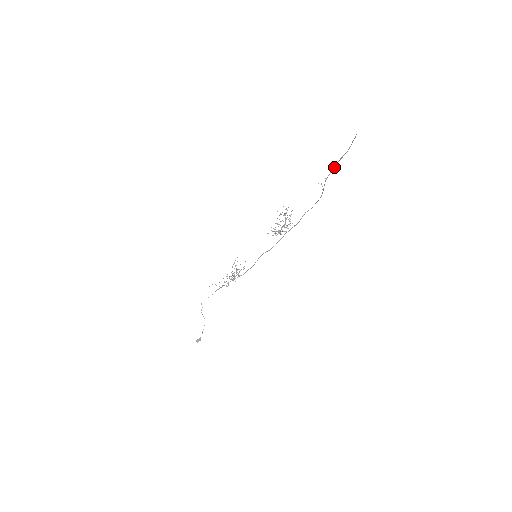
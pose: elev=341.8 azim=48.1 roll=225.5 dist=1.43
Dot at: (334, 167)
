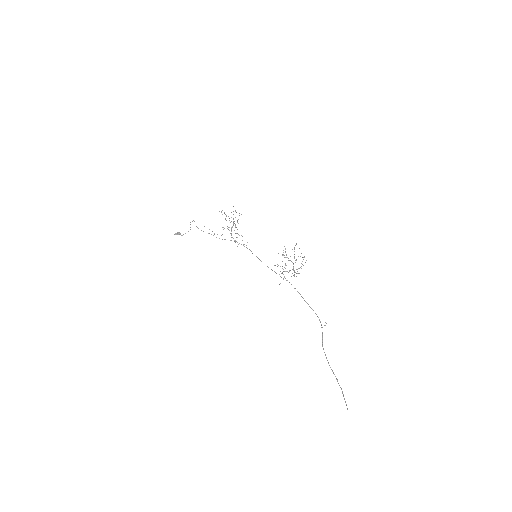
Dot at: occluded
